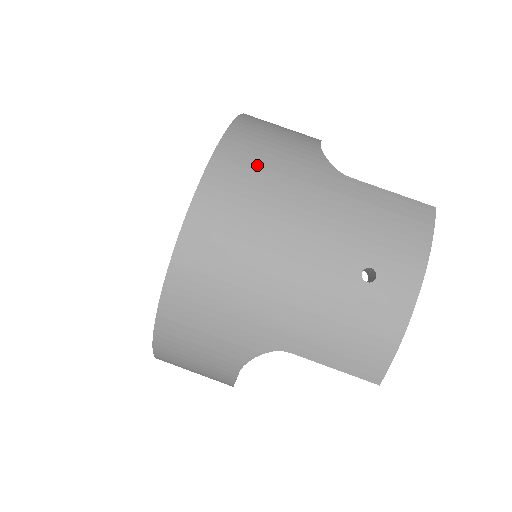
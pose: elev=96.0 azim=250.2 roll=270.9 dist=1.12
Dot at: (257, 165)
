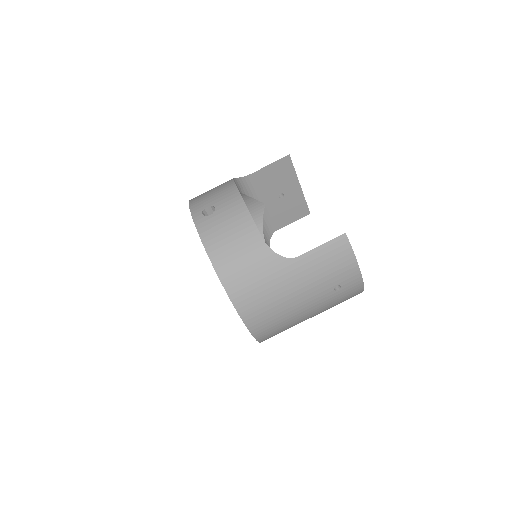
Dot at: (257, 295)
